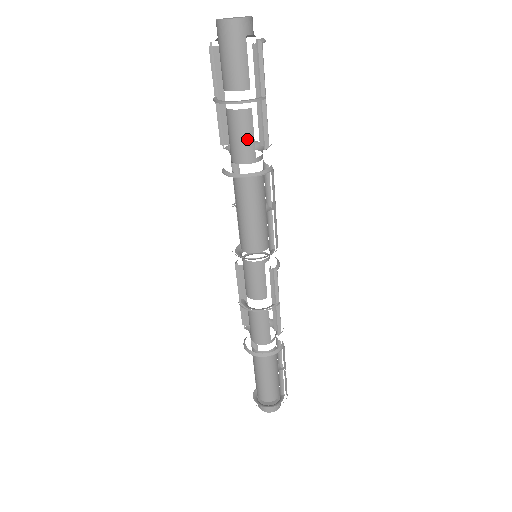
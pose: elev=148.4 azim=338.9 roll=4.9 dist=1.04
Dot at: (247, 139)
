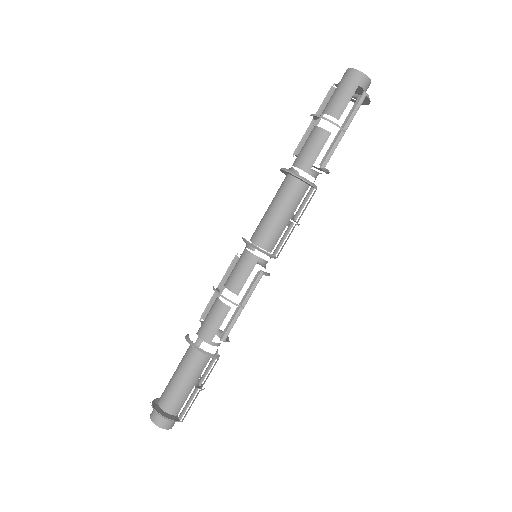
Dot at: (313, 152)
